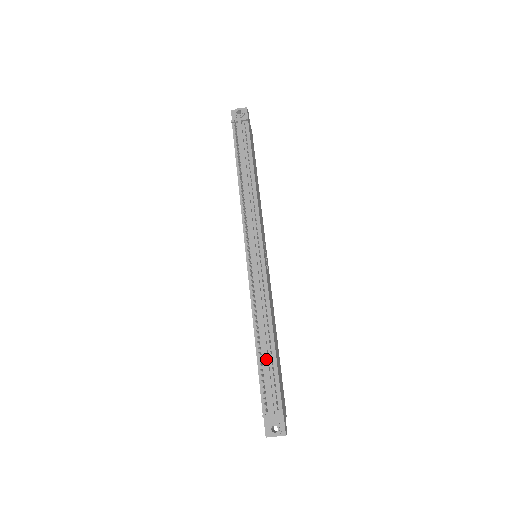
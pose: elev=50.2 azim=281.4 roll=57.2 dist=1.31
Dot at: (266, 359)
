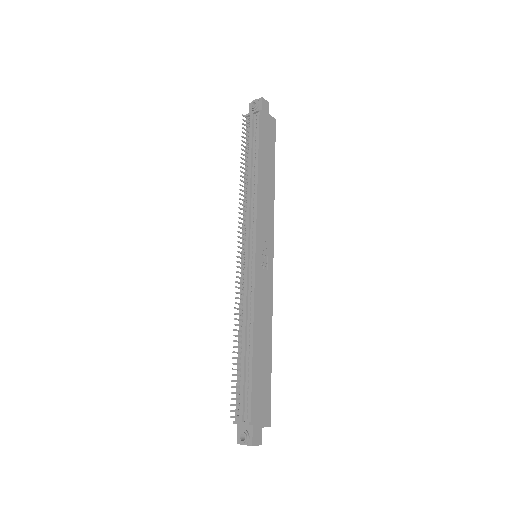
Dot at: (242, 365)
